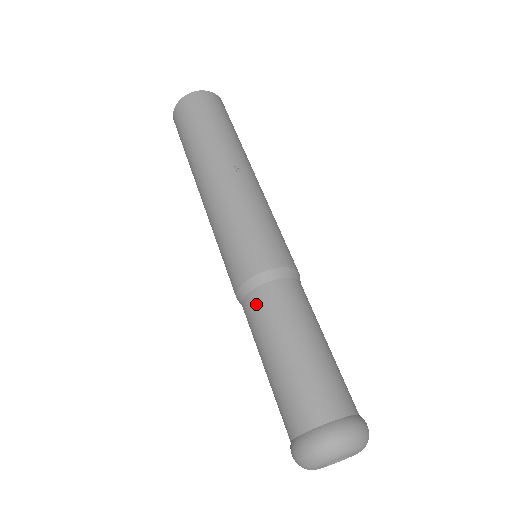
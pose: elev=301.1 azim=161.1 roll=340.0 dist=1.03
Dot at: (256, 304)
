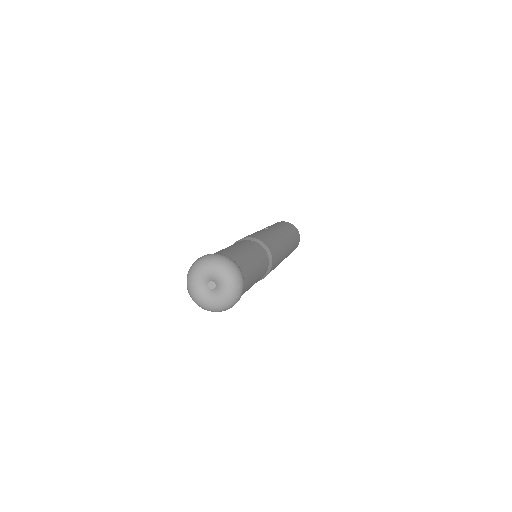
Dot at: occluded
